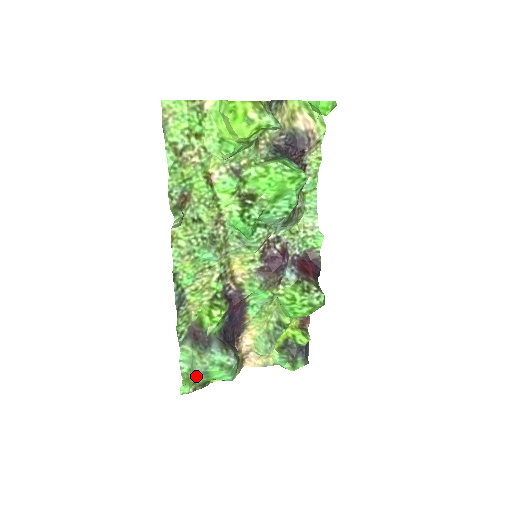
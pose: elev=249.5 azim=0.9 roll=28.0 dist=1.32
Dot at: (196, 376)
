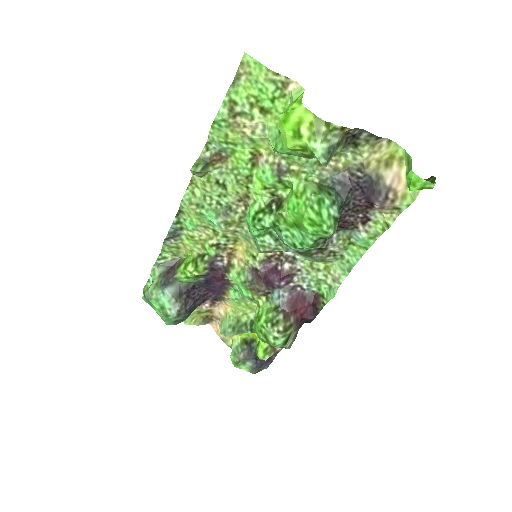
Dot at: (144, 296)
